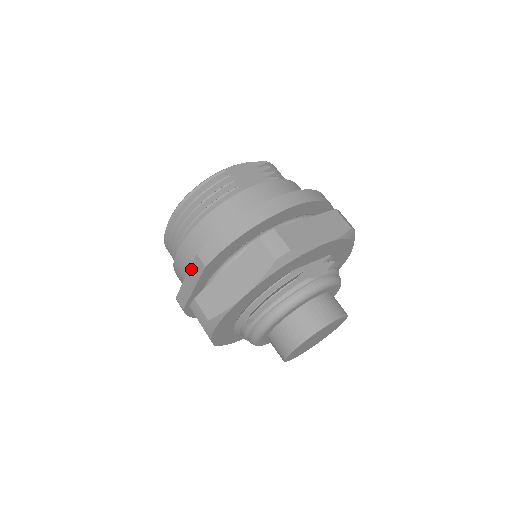
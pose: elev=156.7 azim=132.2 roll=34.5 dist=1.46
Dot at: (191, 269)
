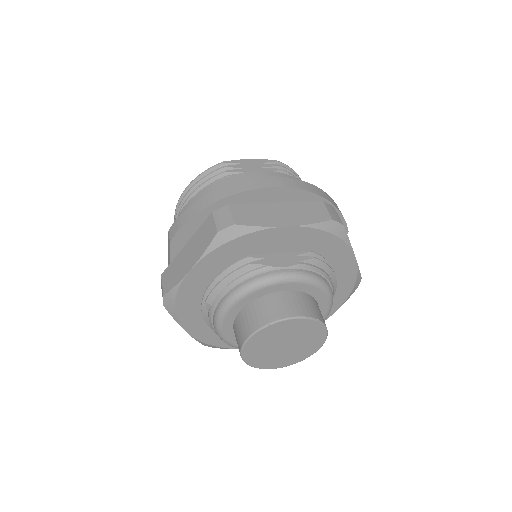
Dot at: (168, 249)
